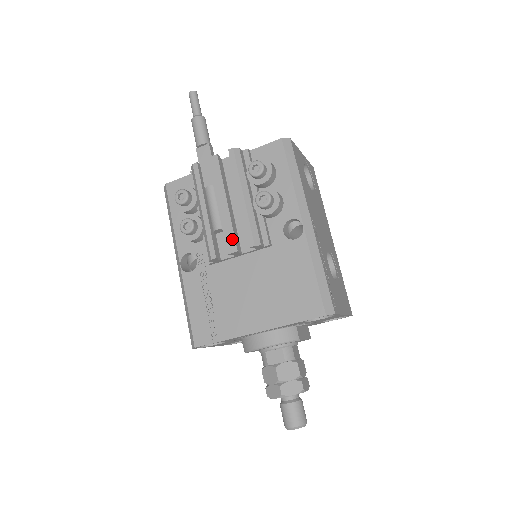
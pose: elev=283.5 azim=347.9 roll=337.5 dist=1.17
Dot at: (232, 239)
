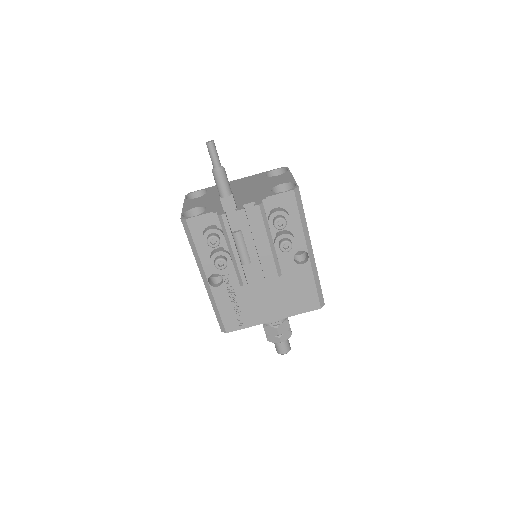
Dot at: (261, 273)
